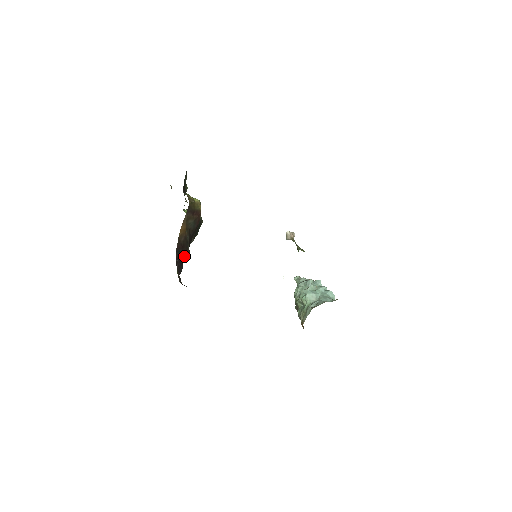
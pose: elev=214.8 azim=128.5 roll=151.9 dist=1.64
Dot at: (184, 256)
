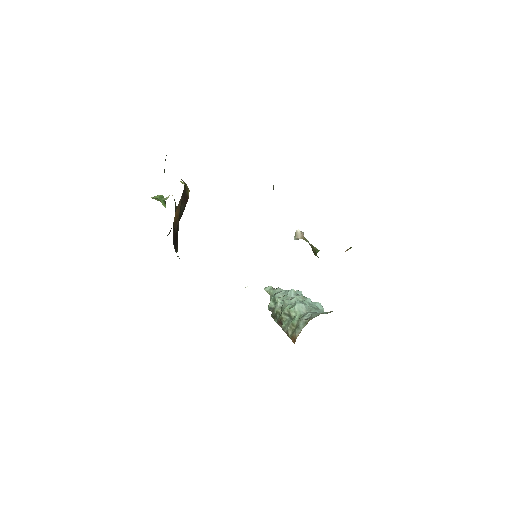
Dot at: (176, 249)
